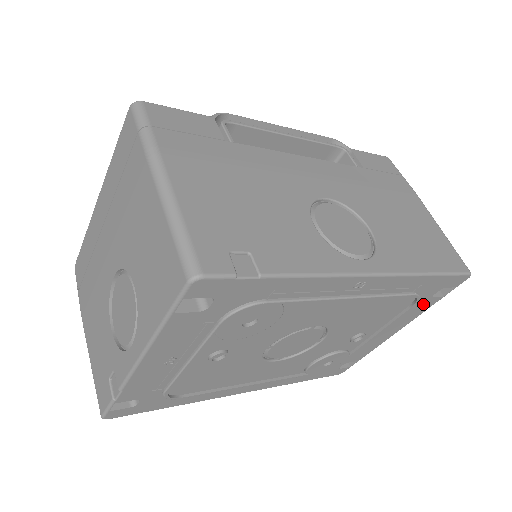
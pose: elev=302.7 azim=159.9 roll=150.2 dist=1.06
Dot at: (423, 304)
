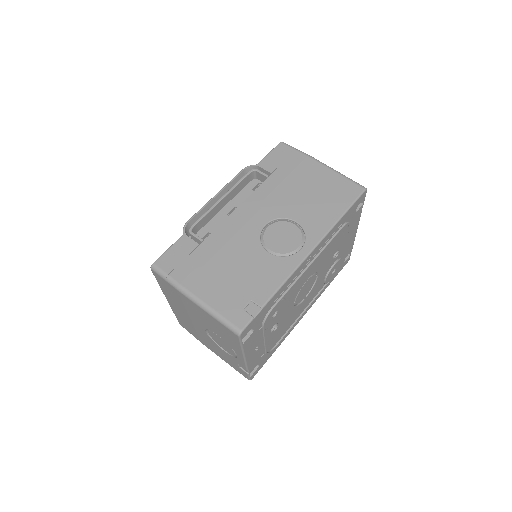
Dot at: (355, 216)
